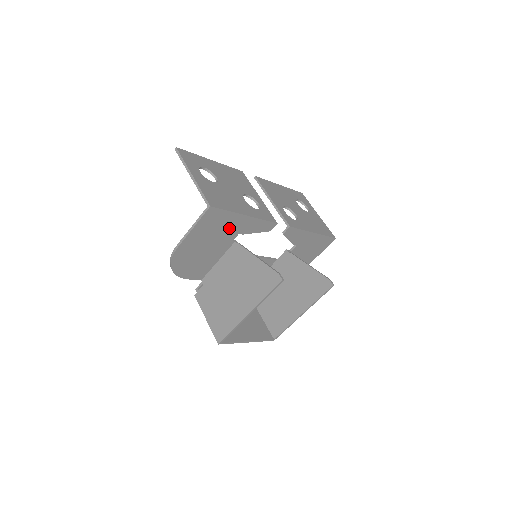
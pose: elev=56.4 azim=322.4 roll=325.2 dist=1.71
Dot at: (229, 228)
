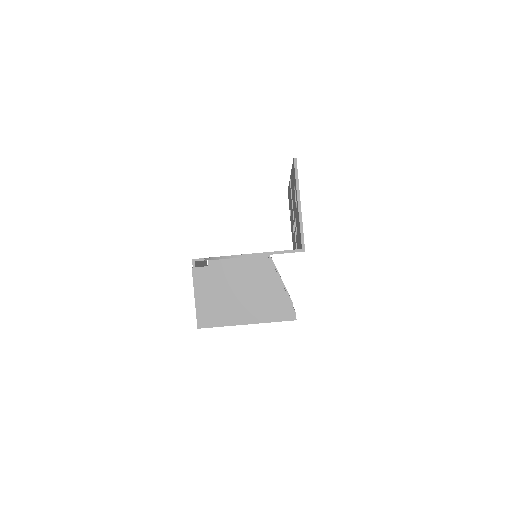
Dot at: occluded
